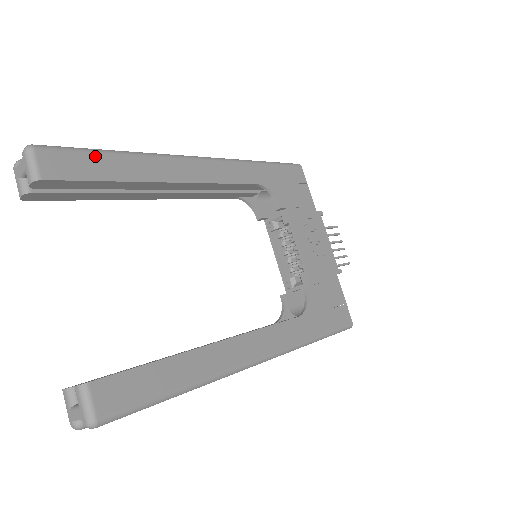
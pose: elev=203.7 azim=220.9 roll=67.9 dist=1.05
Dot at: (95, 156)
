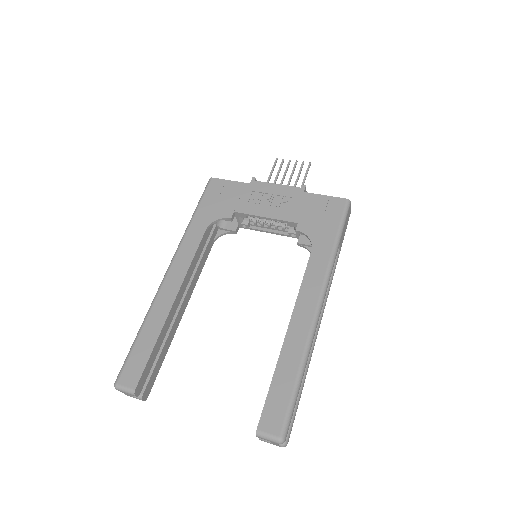
Dot at: (136, 348)
